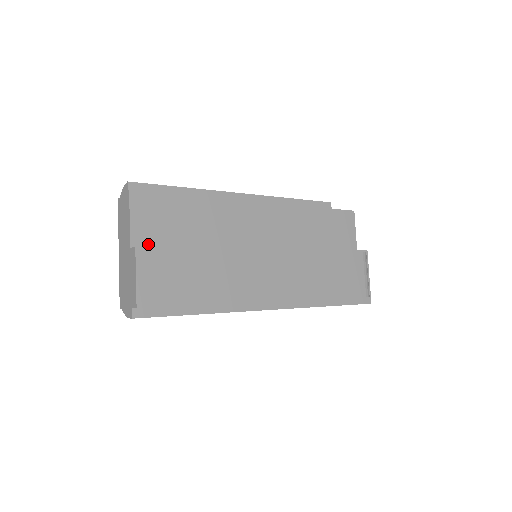
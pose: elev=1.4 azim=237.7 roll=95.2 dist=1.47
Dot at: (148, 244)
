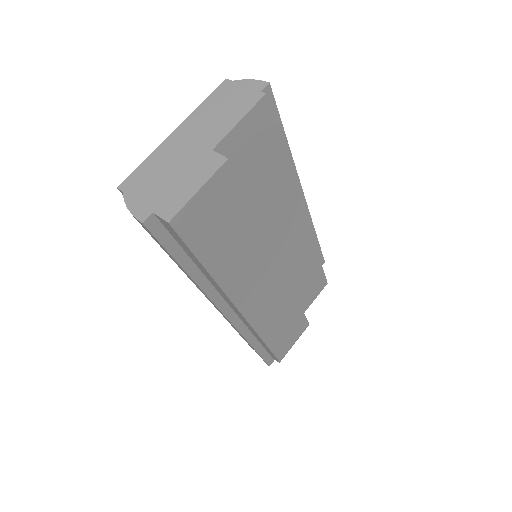
Dot at: occluded
